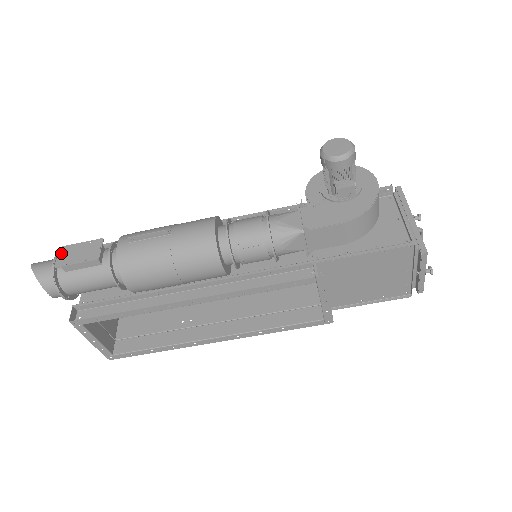
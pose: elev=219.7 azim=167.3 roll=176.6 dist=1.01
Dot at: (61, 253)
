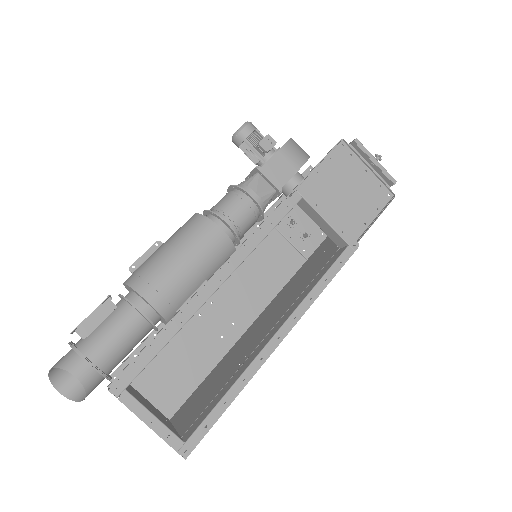
Dot at: occluded
